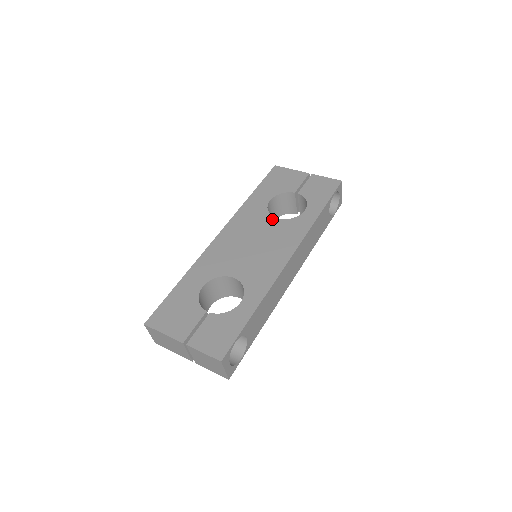
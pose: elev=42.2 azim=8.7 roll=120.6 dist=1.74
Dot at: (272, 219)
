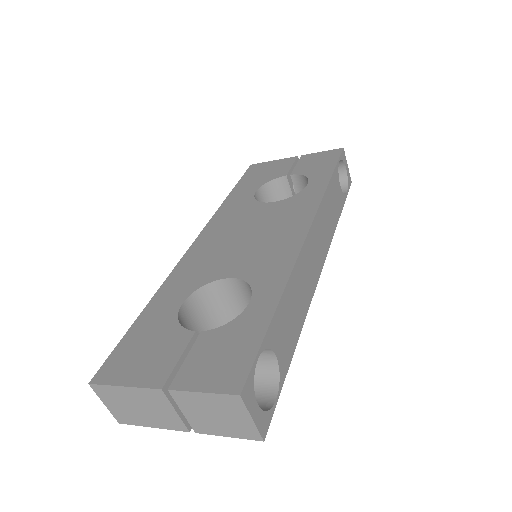
Dot at: (265, 205)
